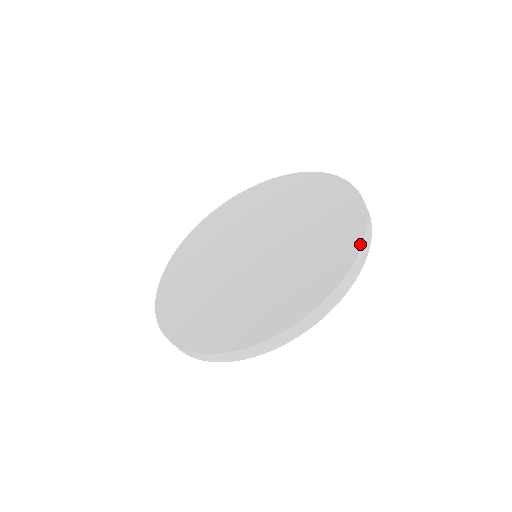
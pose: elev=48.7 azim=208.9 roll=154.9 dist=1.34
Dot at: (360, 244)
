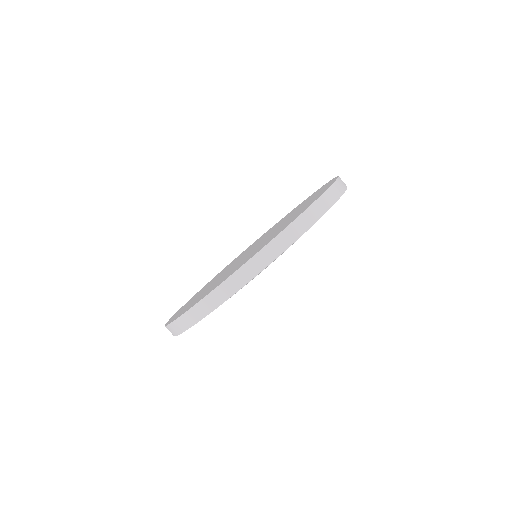
Dot at: (310, 205)
